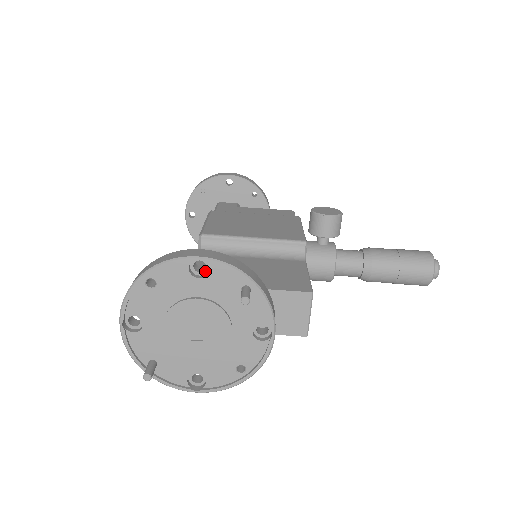
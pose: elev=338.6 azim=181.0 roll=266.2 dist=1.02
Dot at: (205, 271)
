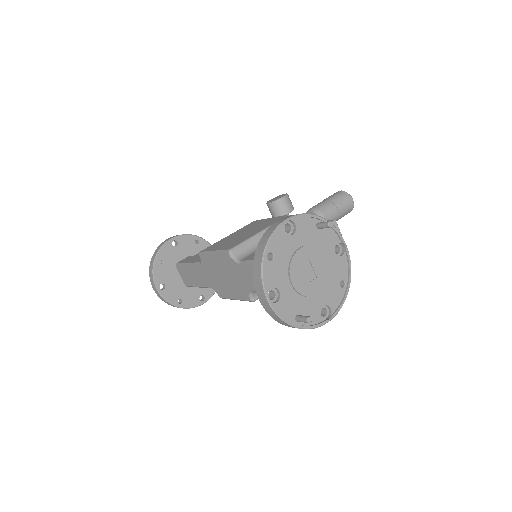
Dot at: (292, 229)
